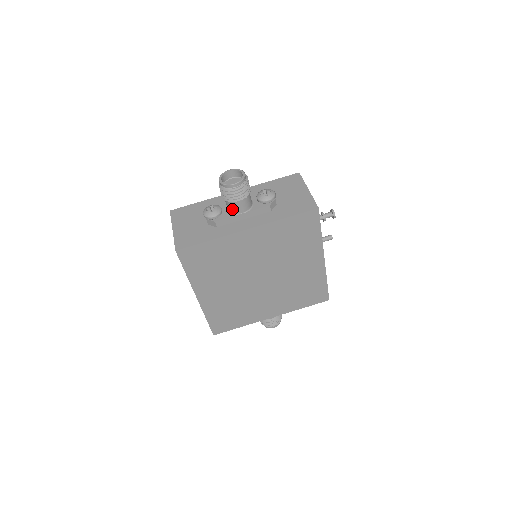
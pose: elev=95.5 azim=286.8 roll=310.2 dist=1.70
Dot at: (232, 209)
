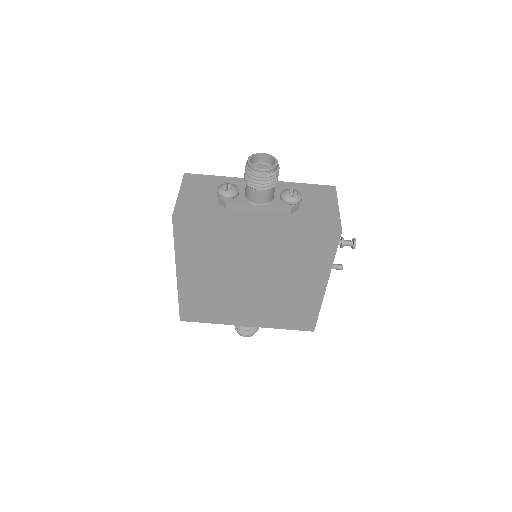
Dot at: (250, 196)
